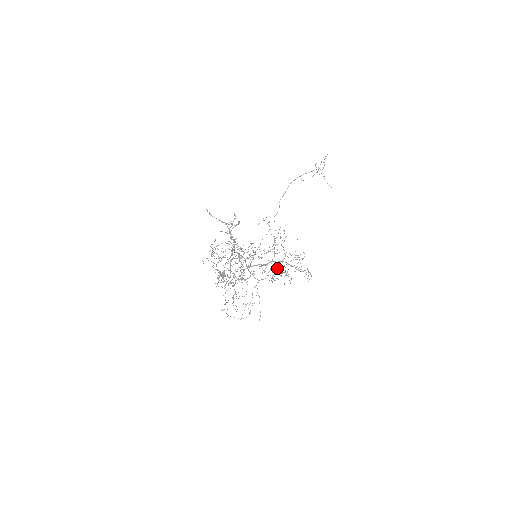
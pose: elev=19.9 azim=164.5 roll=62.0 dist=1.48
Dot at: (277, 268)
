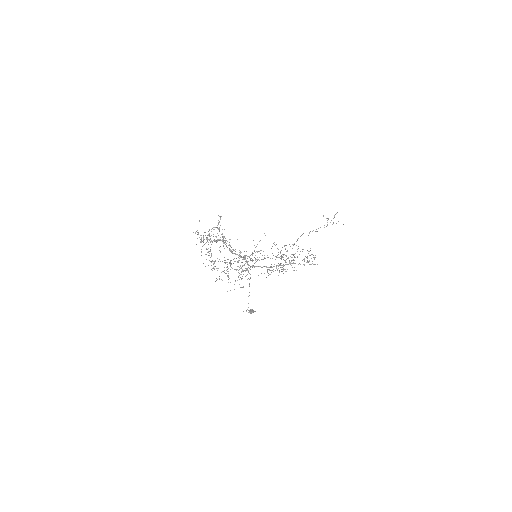
Dot at: (283, 266)
